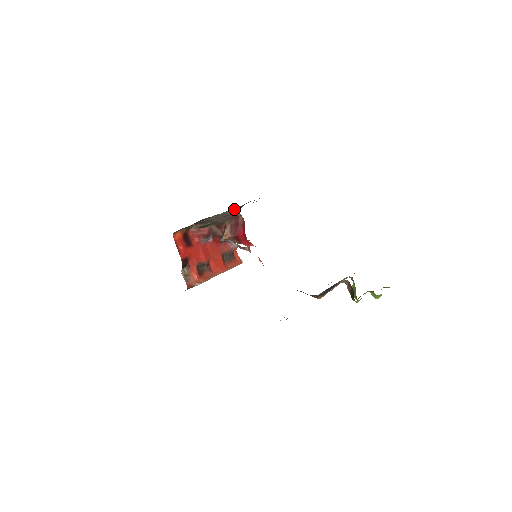
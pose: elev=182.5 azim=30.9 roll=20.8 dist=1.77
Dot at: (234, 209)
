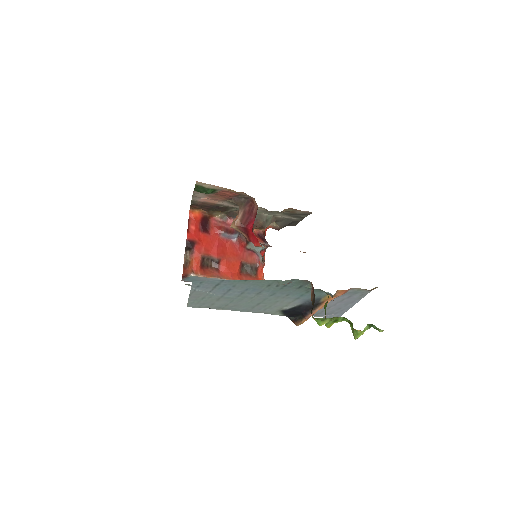
Dot at: (274, 217)
